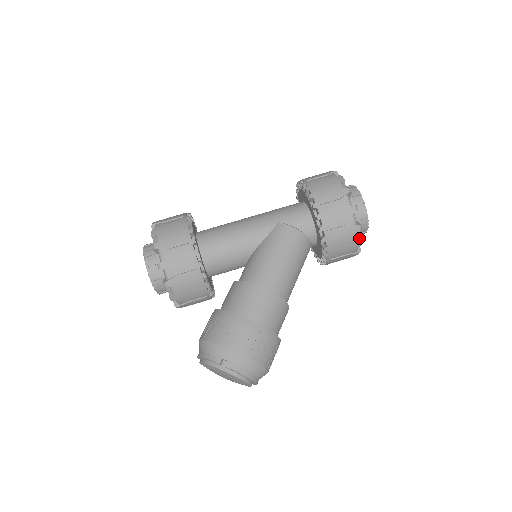
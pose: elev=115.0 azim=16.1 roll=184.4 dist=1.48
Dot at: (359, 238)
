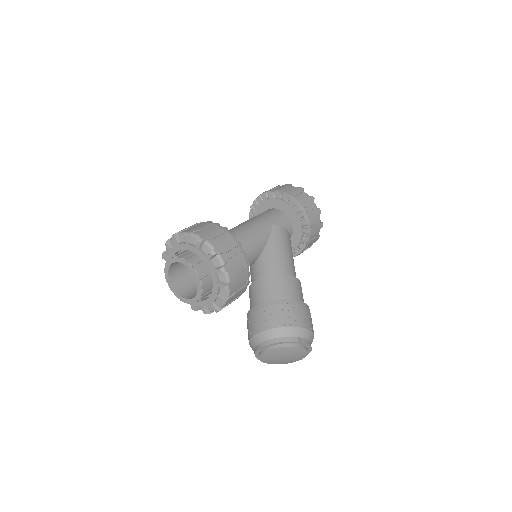
Dot at: occluded
